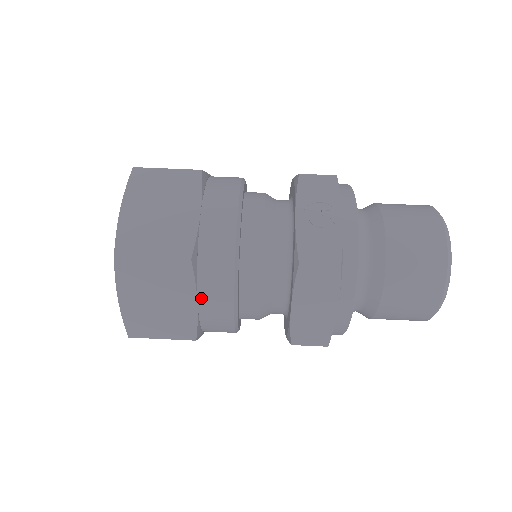
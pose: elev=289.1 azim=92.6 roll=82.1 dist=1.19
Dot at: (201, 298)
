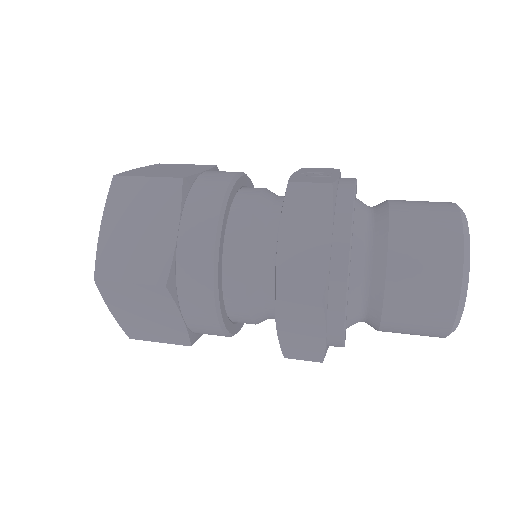
Dot at: (183, 226)
